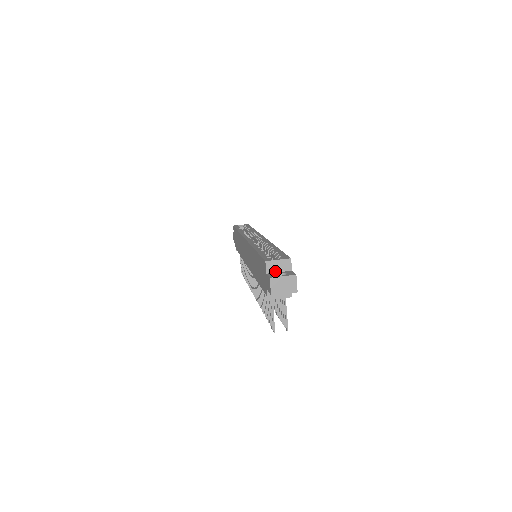
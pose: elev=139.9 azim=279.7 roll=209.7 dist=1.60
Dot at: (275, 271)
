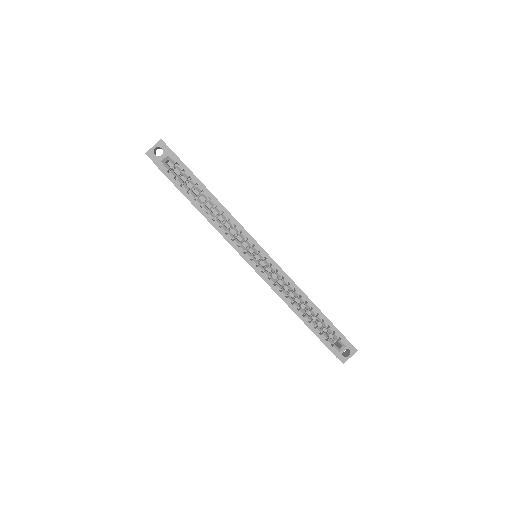
Dot at: occluded
